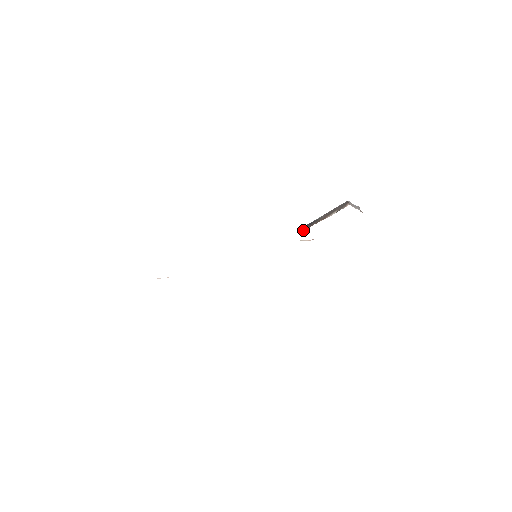
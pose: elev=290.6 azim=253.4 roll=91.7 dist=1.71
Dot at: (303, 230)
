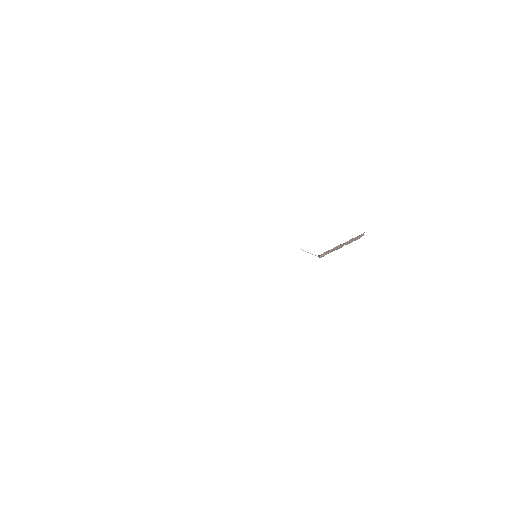
Dot at: occluded
